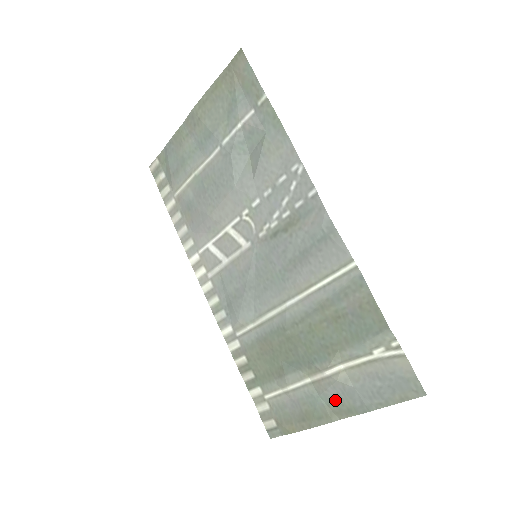
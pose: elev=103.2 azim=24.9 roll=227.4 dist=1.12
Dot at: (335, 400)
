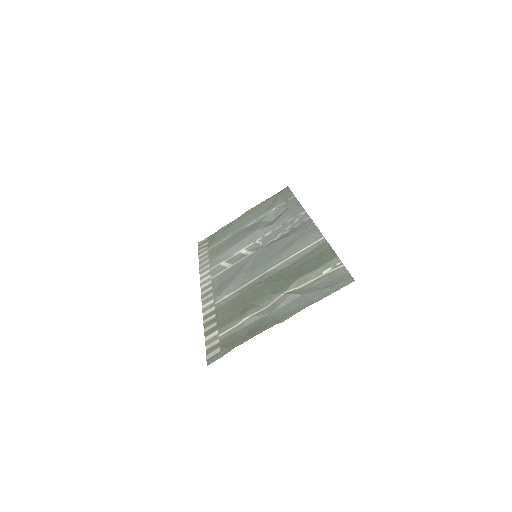
Dot at: (284, 310)
